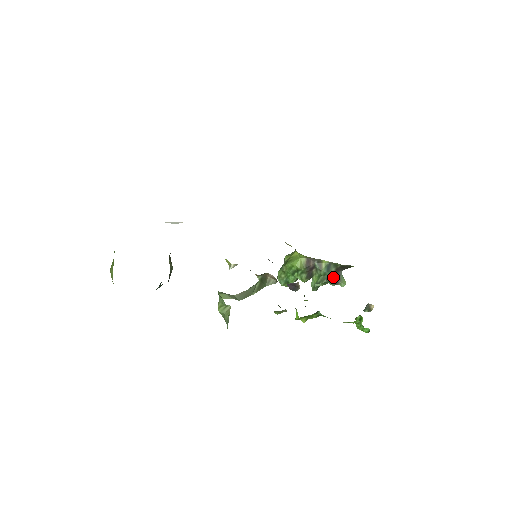
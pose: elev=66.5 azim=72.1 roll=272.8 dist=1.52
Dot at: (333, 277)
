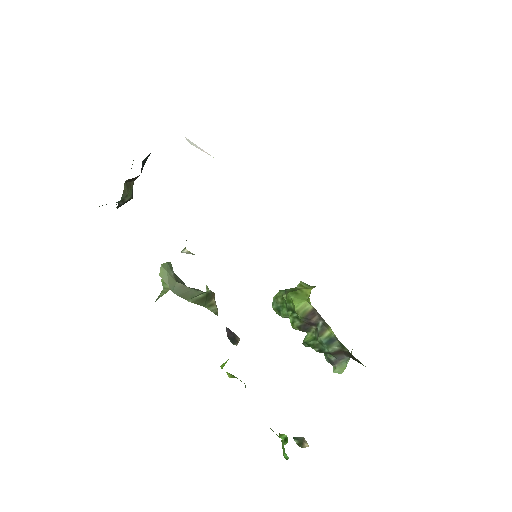
Dot at: (331, 354)
